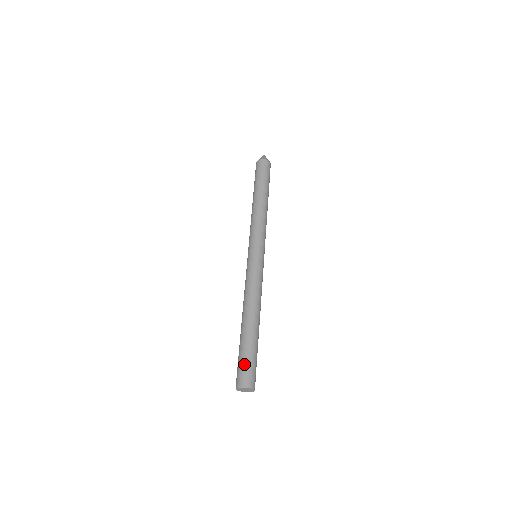
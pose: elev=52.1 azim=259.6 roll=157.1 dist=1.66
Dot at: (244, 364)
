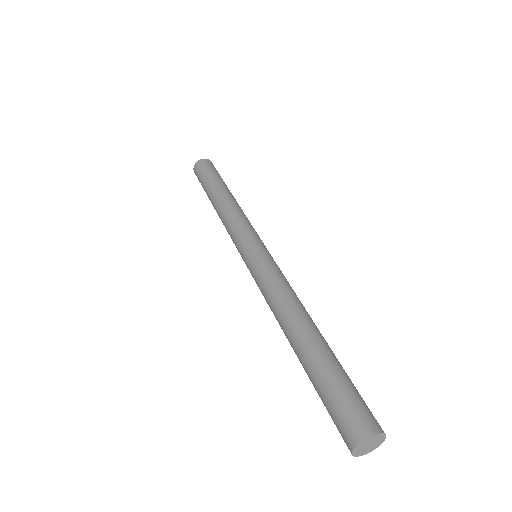
Dot at: (333, 404)
